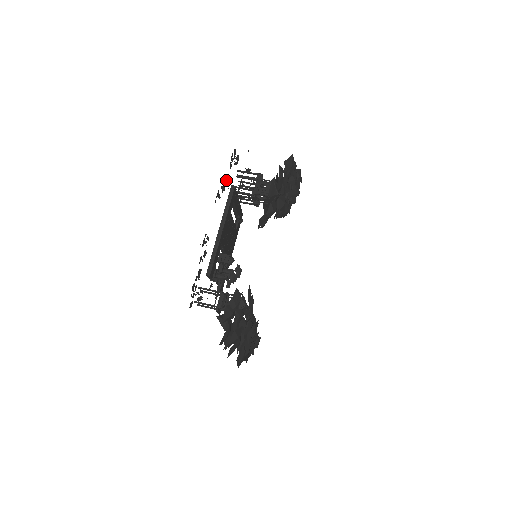
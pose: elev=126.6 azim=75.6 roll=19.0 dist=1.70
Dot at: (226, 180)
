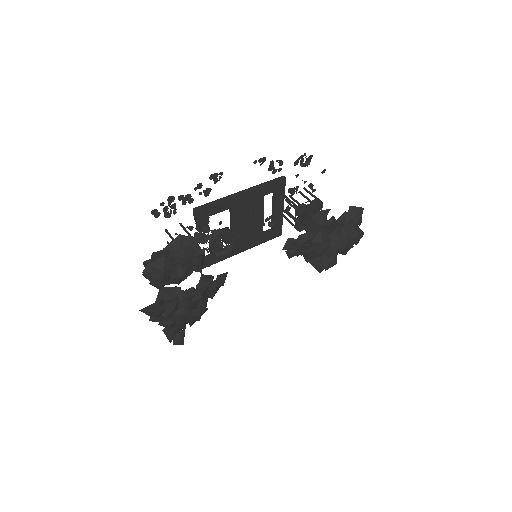
Dot at: (281, 163)
